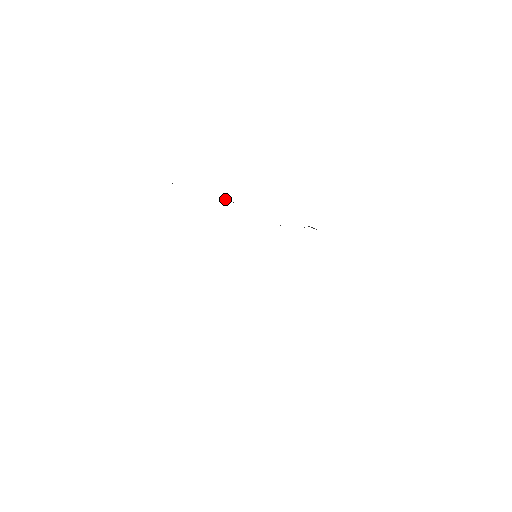
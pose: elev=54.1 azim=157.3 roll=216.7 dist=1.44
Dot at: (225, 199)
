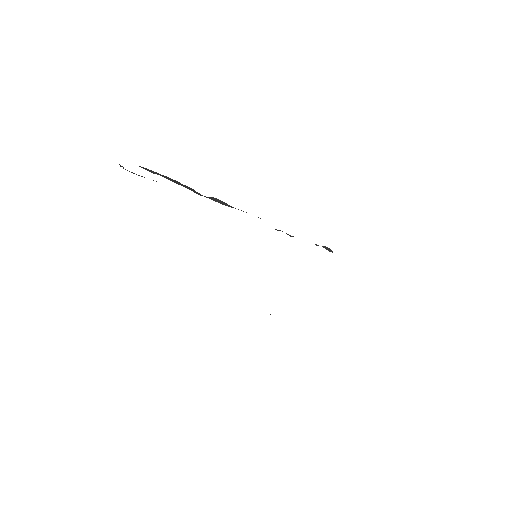
Dot at: (217, 199)
